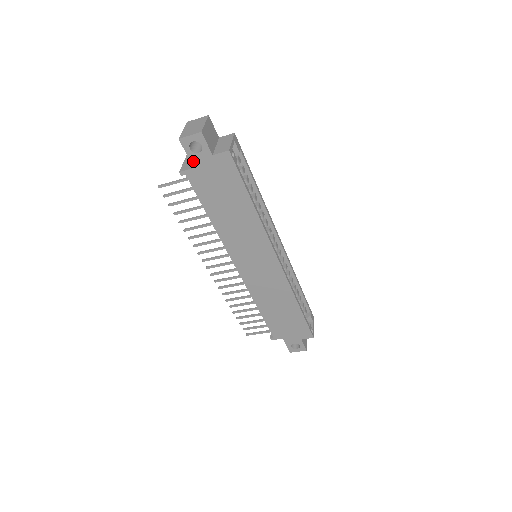
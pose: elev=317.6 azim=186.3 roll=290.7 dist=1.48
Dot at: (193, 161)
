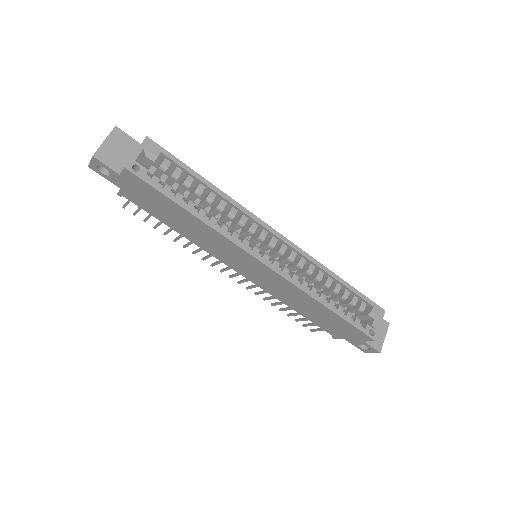
Dot at: (115, 183)
